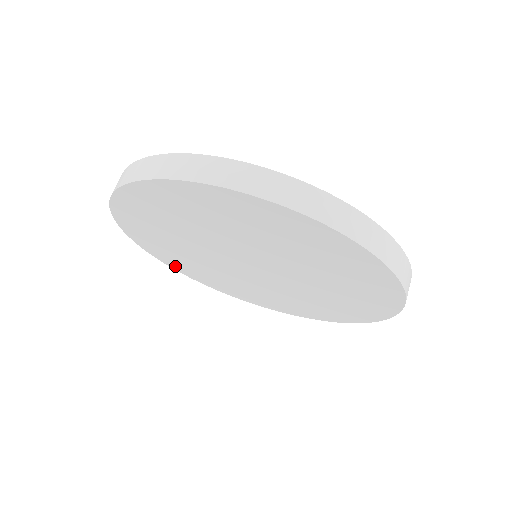
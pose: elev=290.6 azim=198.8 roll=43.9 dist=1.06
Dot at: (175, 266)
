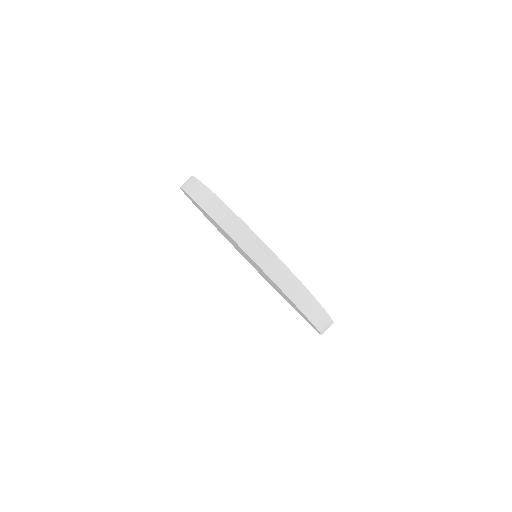
Dot at: occluded
